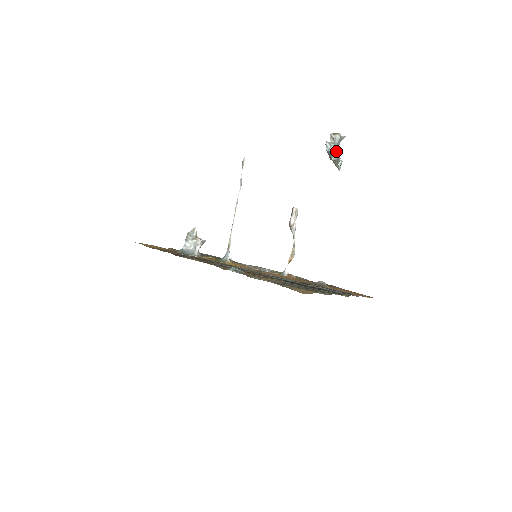
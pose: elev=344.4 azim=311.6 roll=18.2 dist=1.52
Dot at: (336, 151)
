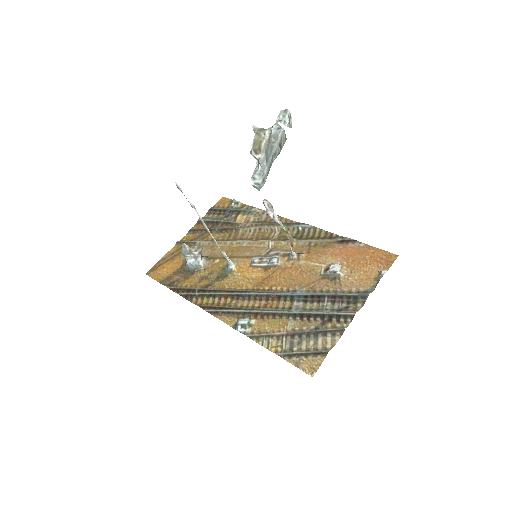
Dot at: (271, 157)
